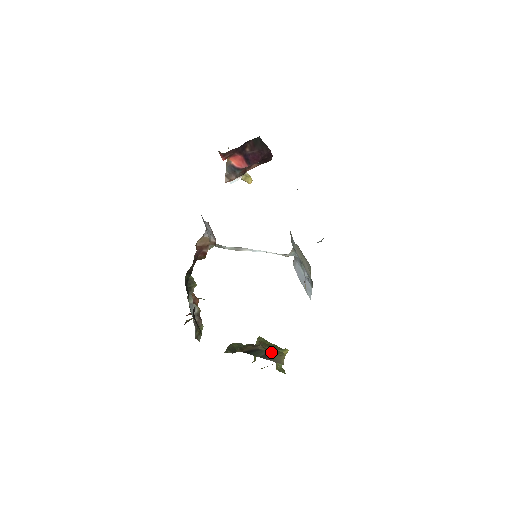
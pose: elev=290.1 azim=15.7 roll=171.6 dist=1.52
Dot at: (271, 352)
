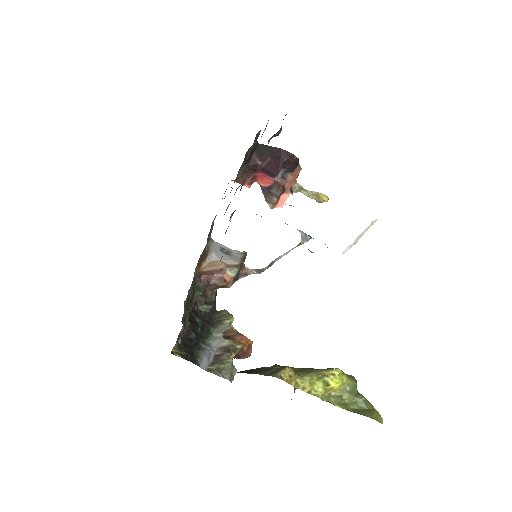
Dot at: occluded
